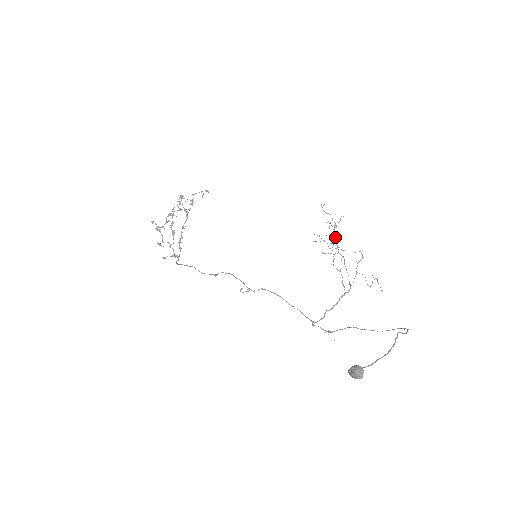
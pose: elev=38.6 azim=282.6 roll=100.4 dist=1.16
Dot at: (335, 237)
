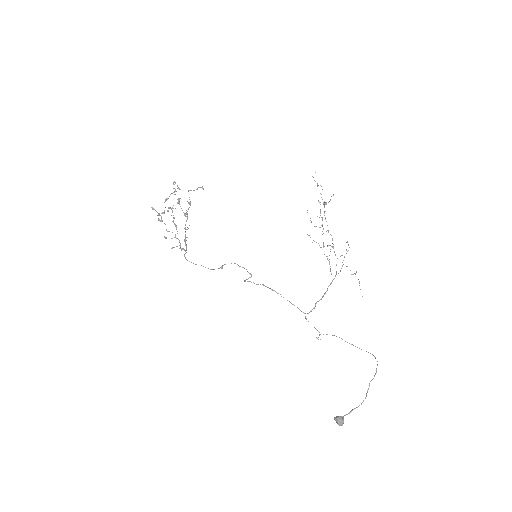
Dot at: occluded
